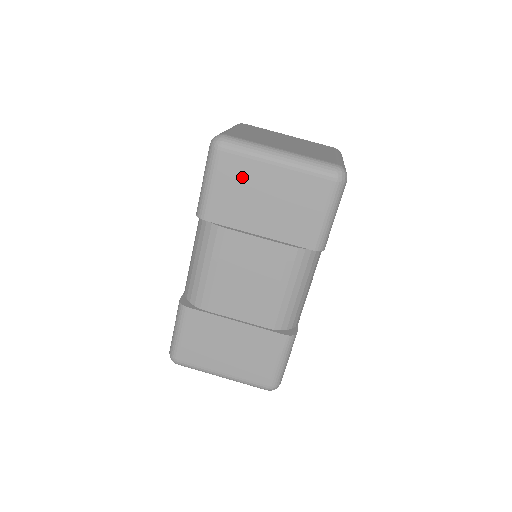
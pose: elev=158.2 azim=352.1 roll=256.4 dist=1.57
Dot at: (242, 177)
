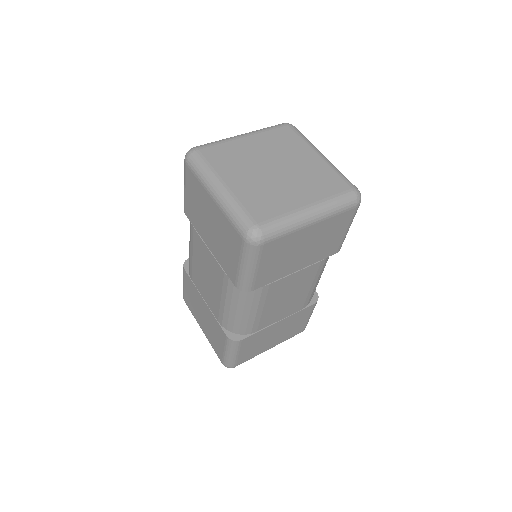
Dot at: (197, 194)
